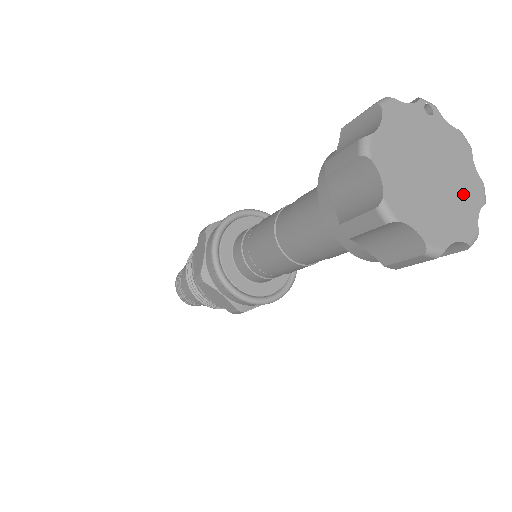
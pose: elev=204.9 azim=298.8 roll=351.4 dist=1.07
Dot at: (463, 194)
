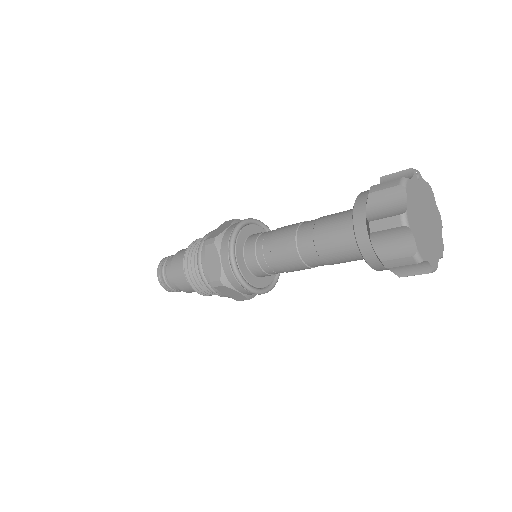
Dot at: (436, 226)
